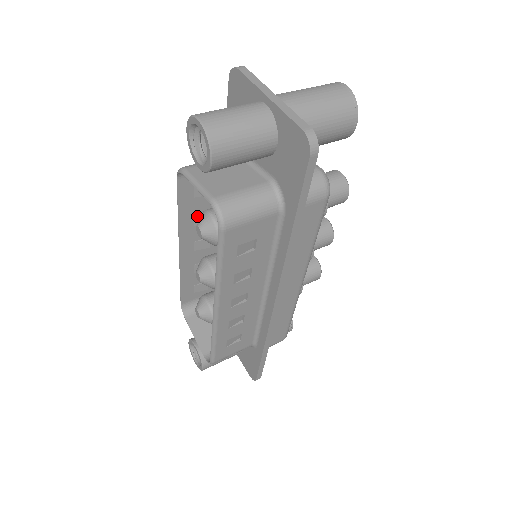
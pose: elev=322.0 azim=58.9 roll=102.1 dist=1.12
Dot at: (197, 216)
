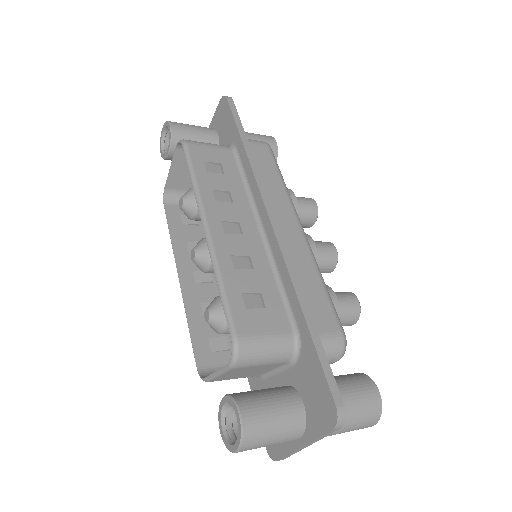
Dot at: (190, 243)
